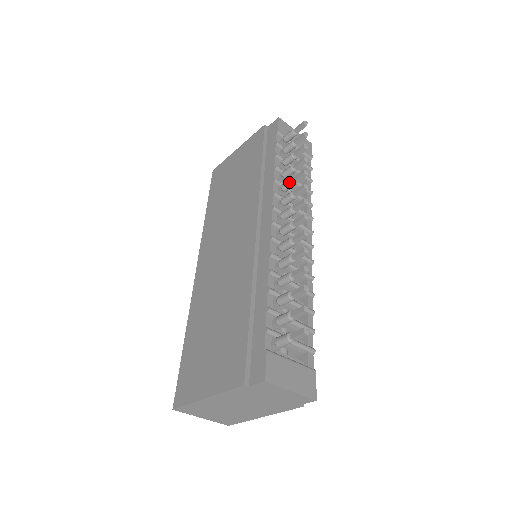
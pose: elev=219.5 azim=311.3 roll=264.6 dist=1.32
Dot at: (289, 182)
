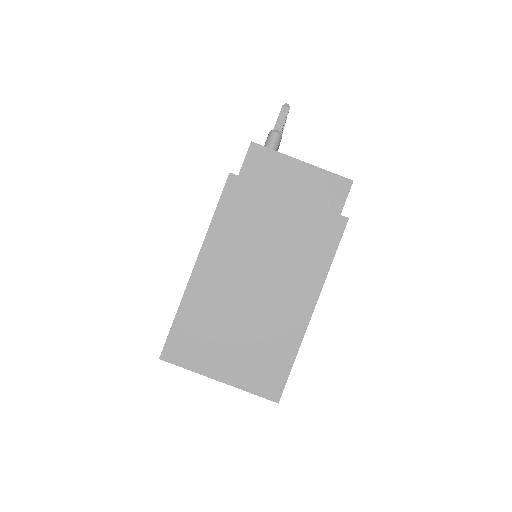
Dot at: occluded
